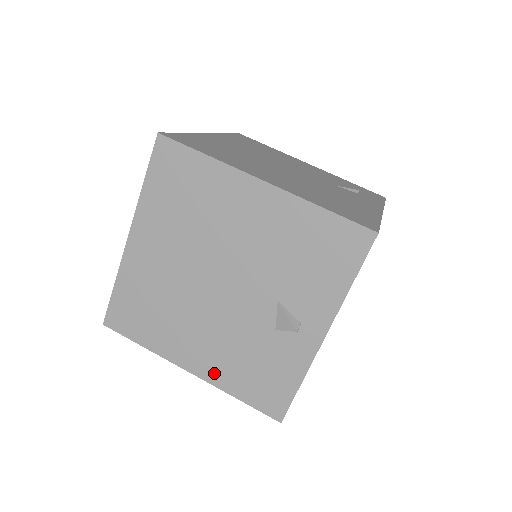
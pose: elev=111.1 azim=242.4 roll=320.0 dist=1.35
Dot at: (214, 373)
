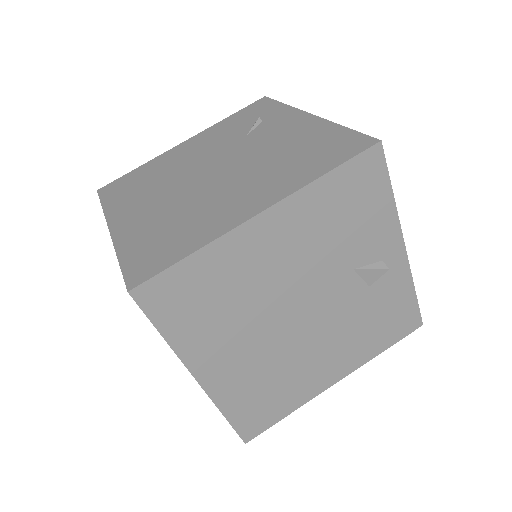
Dot at: (354, 360)
